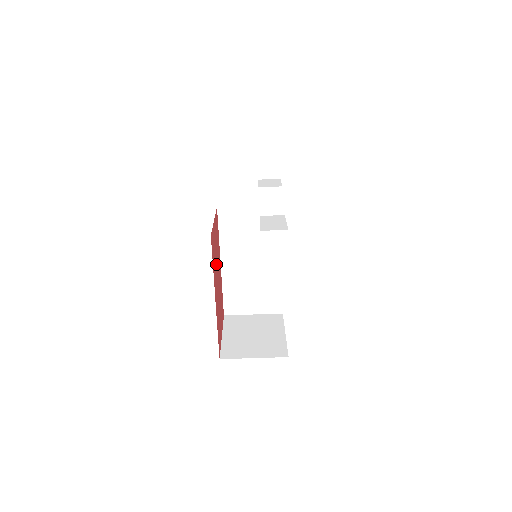
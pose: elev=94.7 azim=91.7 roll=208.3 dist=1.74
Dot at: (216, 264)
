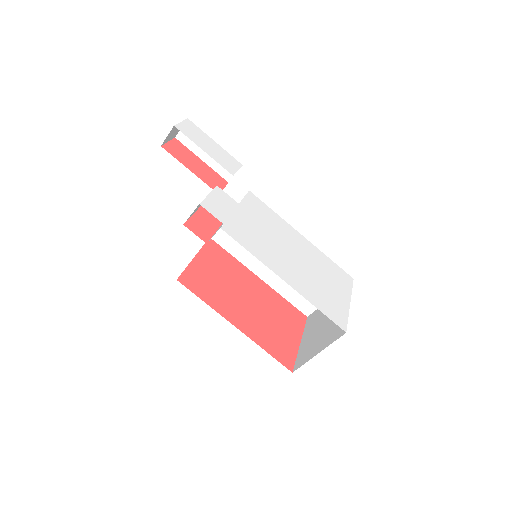
Dot at: (228, 290)
